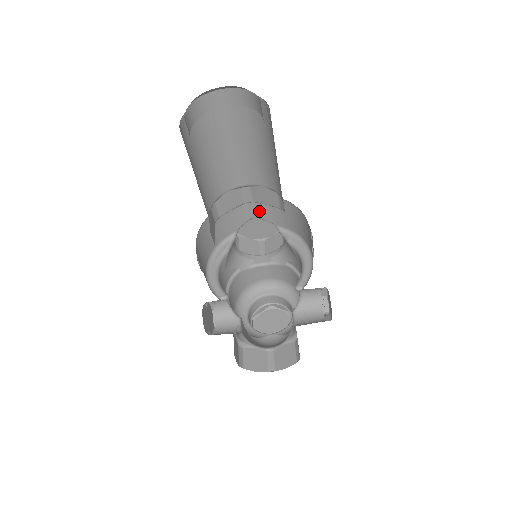
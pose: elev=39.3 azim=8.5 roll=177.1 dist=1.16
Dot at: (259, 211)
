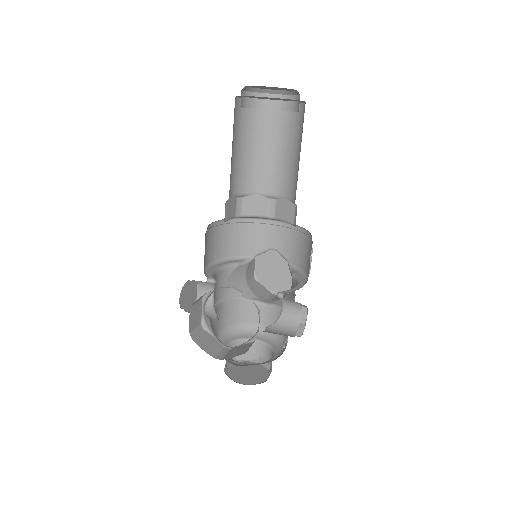
Dot at: (279, 242)
